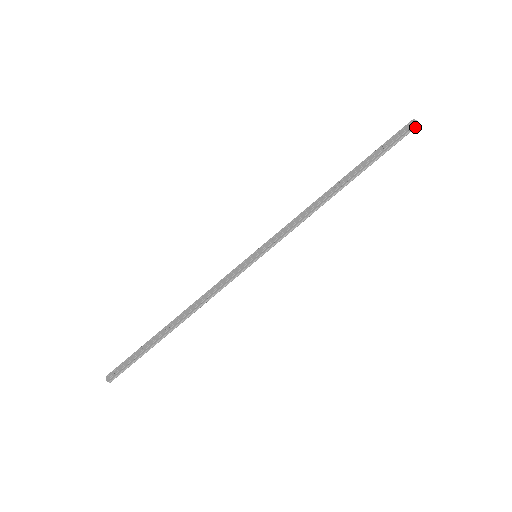
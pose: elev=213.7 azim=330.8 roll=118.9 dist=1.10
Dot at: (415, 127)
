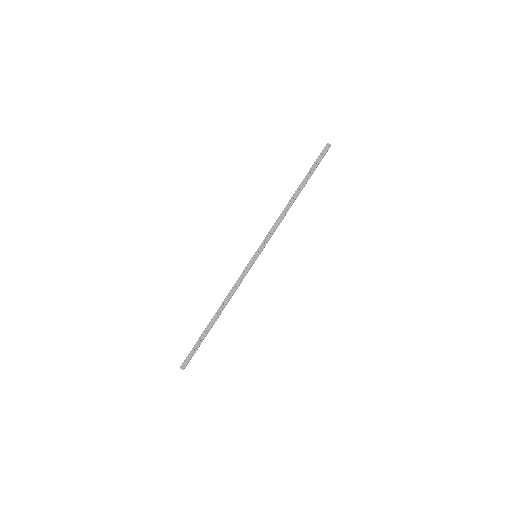
Dot at: occluded
